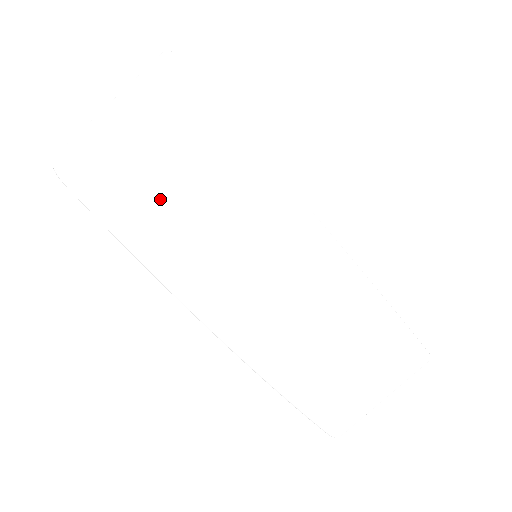
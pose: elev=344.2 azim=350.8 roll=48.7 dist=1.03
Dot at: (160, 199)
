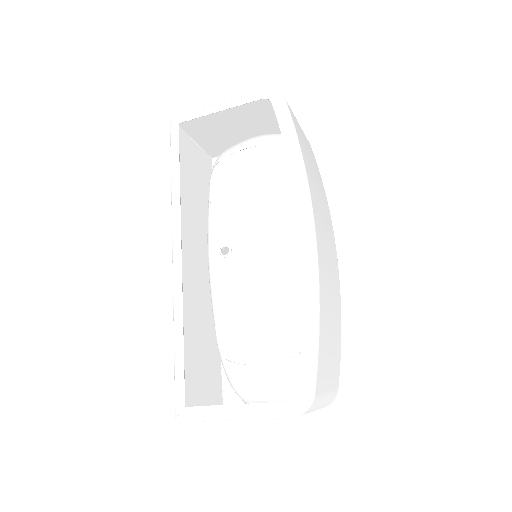
Dot at: (307, 155)
